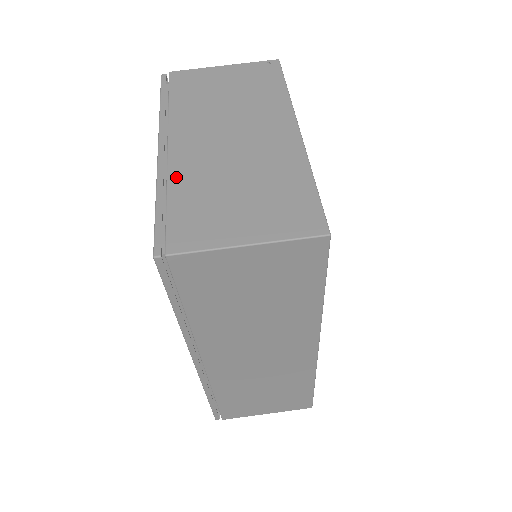
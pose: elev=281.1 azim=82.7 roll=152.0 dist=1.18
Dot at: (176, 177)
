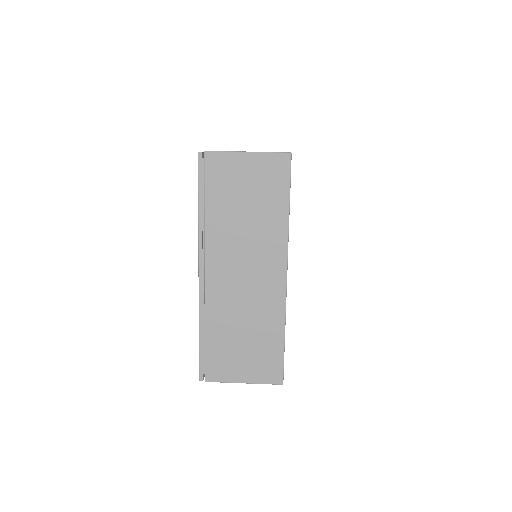
Dot at: occluded
